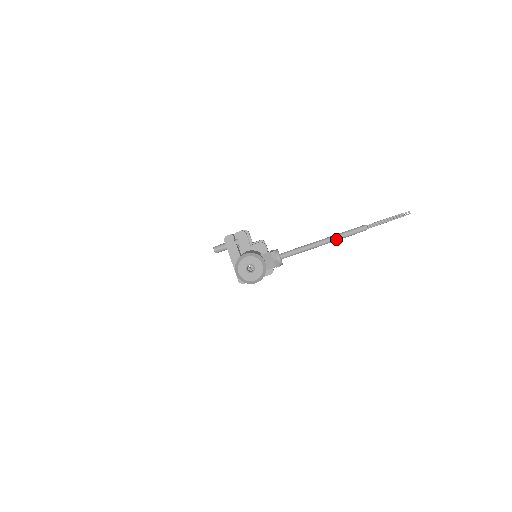
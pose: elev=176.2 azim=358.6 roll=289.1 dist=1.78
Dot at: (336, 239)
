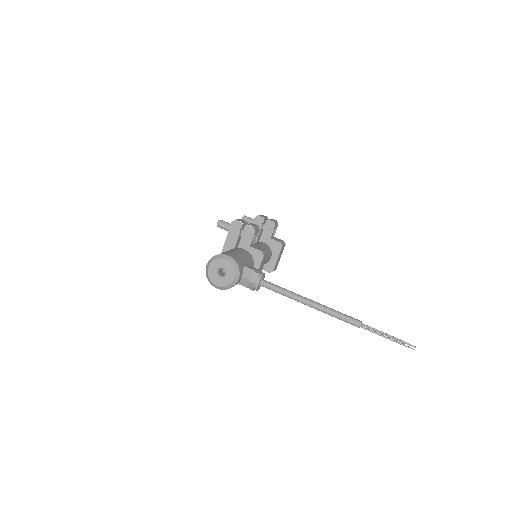
Dot at: (323, 311)
